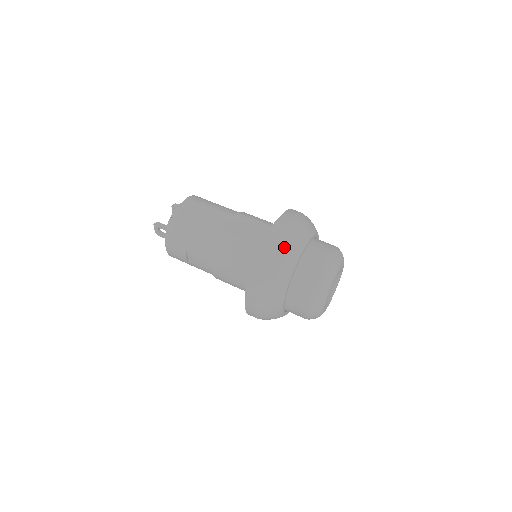
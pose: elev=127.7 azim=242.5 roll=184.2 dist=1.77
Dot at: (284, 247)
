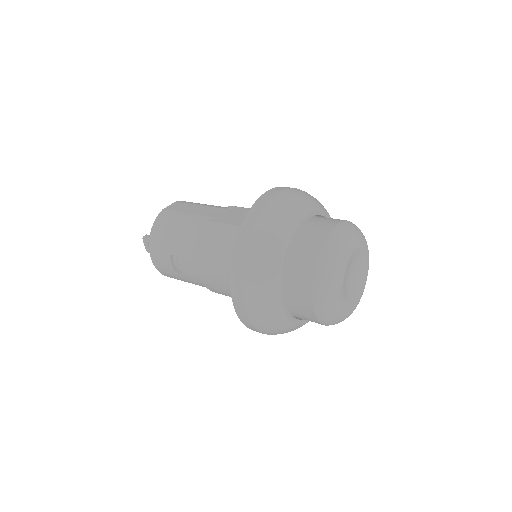
Dot at: (273, 215)
